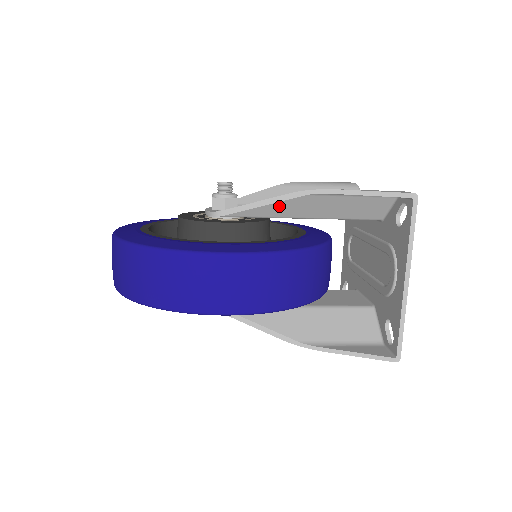
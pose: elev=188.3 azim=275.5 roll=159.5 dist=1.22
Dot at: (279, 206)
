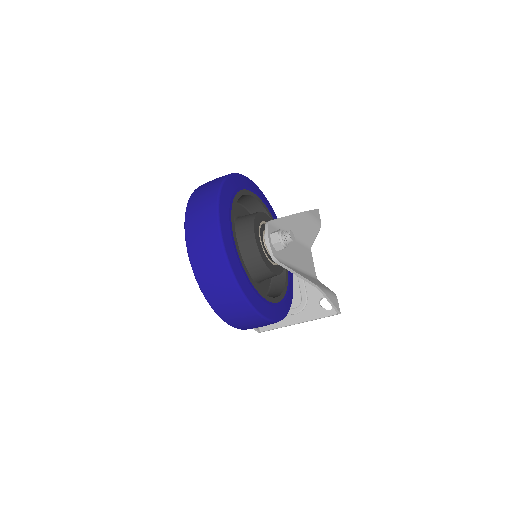
Dot at: occluded
